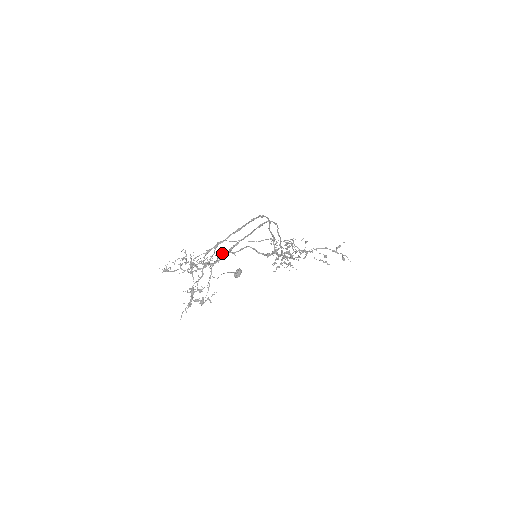
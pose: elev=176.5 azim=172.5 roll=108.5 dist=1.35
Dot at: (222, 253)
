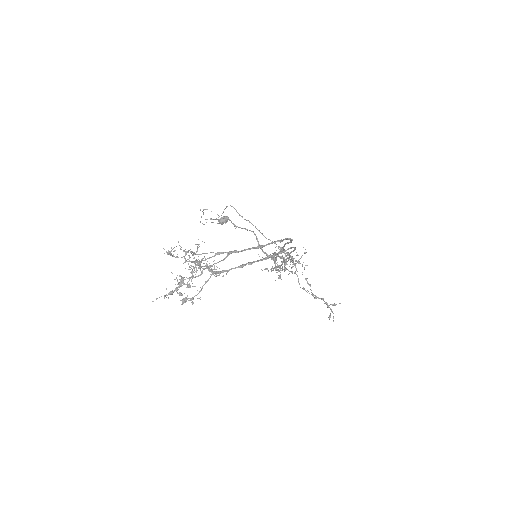
Dot at: occluded
